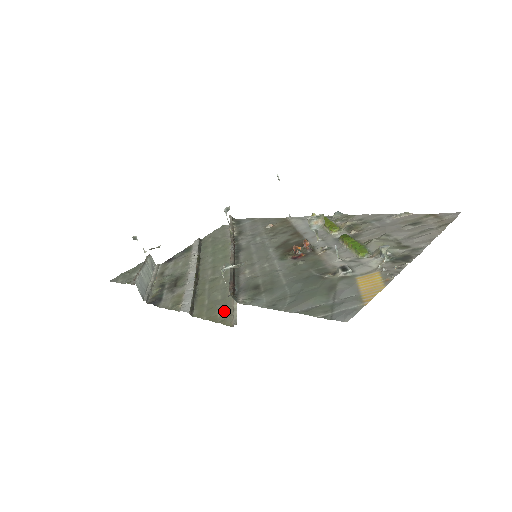
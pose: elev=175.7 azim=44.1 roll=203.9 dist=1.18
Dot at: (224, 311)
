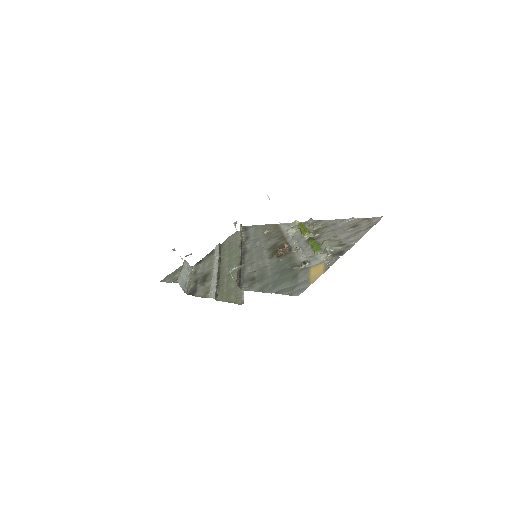
Dot at: (236, 295)
